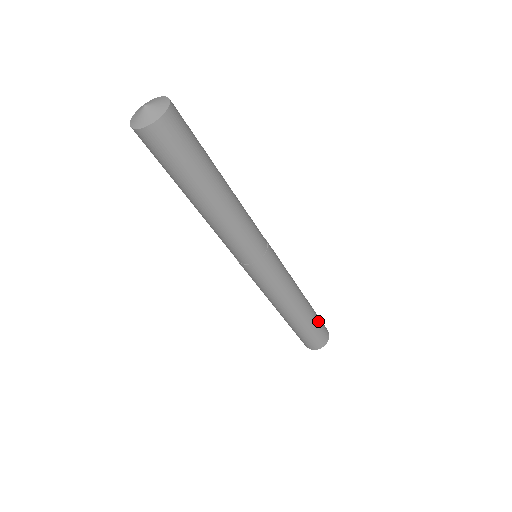
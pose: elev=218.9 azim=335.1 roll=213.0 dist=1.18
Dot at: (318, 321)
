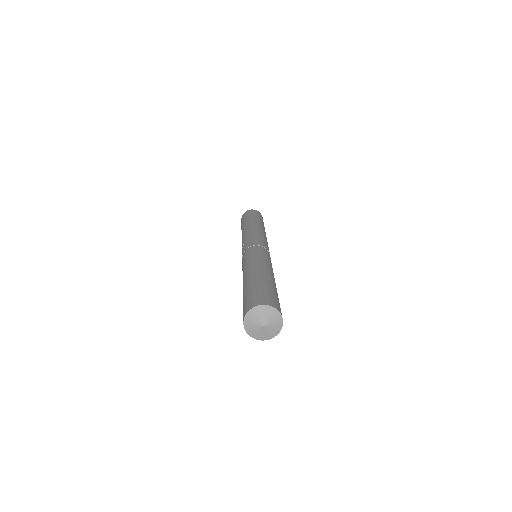
Dot at: (263, 222)
